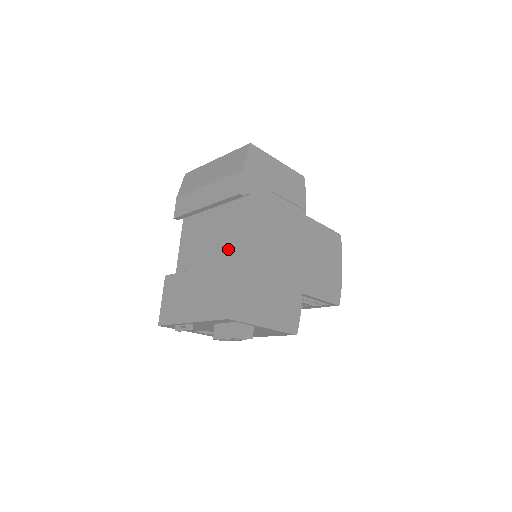
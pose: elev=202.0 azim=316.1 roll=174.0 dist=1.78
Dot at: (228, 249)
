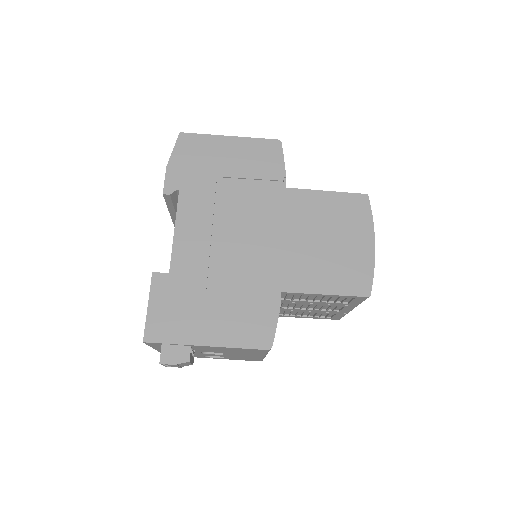
Dot at: occluded
